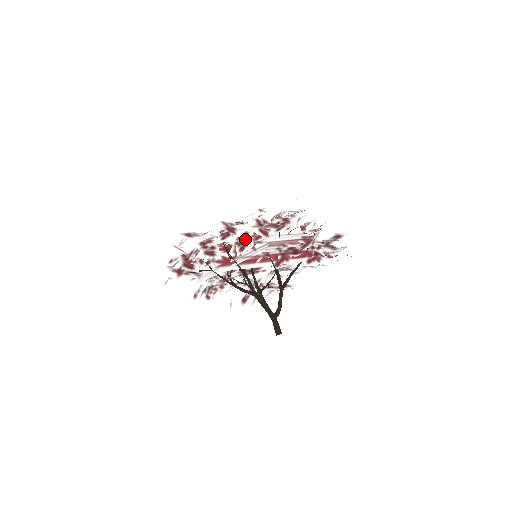
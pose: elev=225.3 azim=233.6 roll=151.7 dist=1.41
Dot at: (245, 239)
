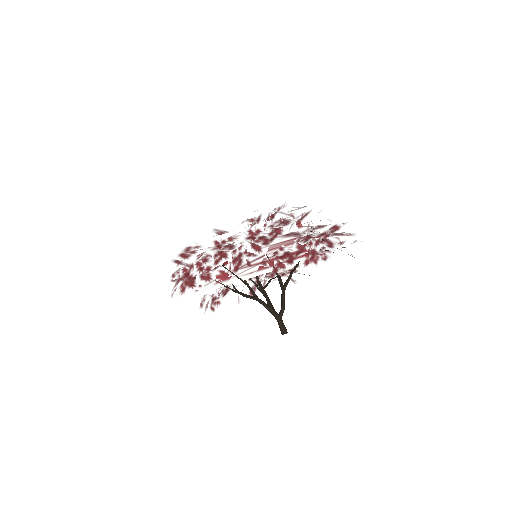
Dot at: (239, 256)
